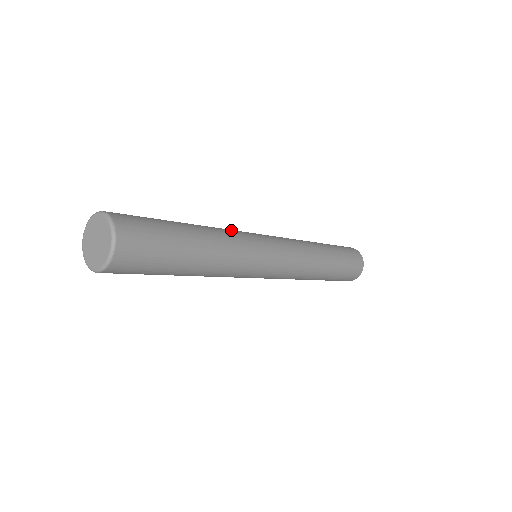
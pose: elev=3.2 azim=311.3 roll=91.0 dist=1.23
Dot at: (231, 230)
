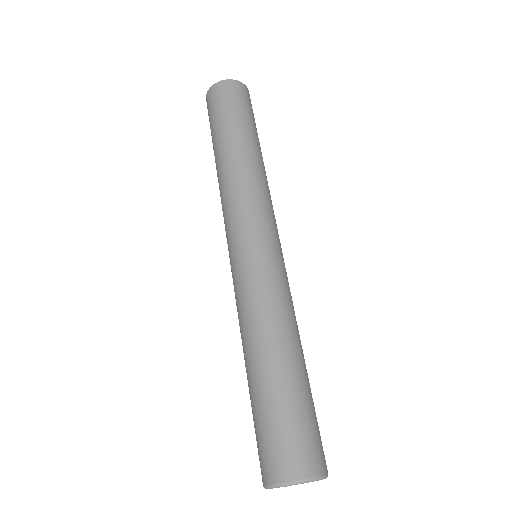
Dot at: (277, 294)
